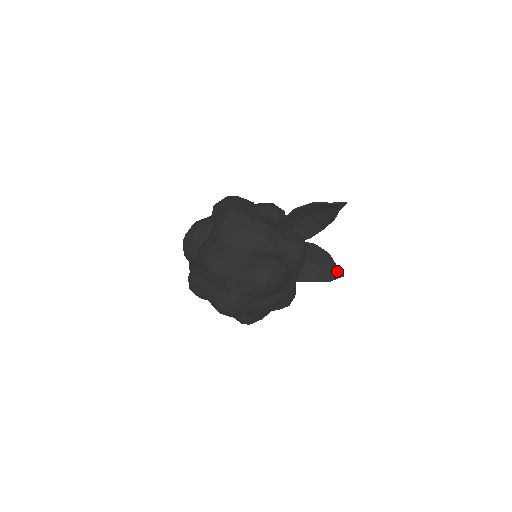
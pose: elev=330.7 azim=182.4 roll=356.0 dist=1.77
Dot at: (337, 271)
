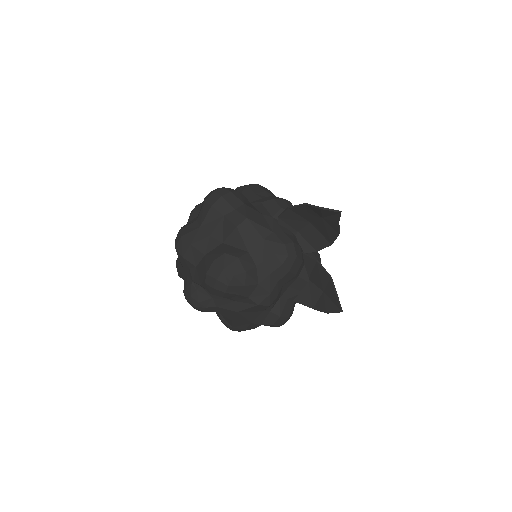
Dot at: (336, 303)
